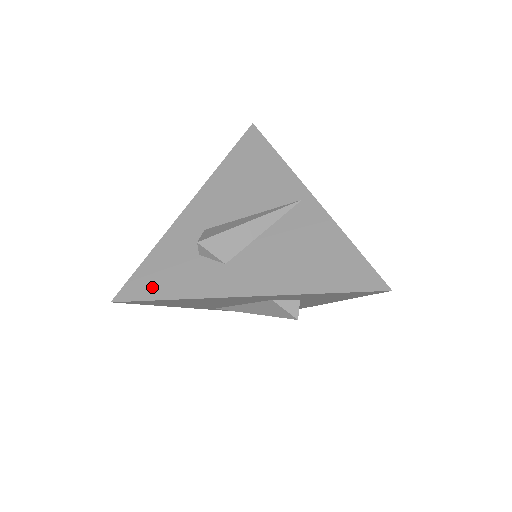
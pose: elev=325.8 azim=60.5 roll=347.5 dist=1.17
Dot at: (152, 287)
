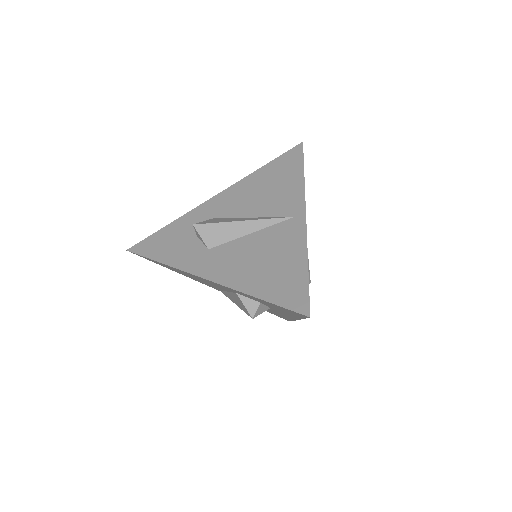
Dot at: (155, 249)
